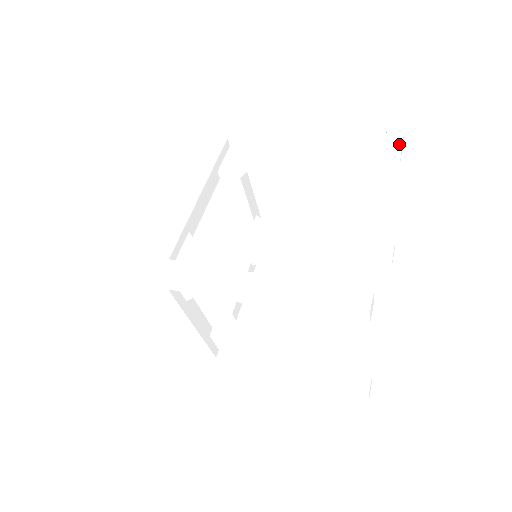
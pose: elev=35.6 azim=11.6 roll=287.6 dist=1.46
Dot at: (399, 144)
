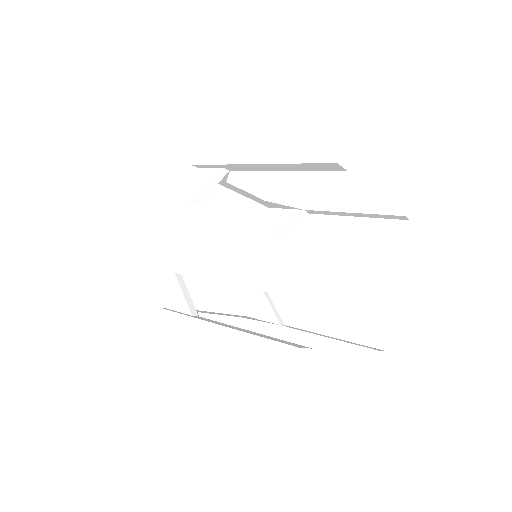
Dot at: (335, 158)
